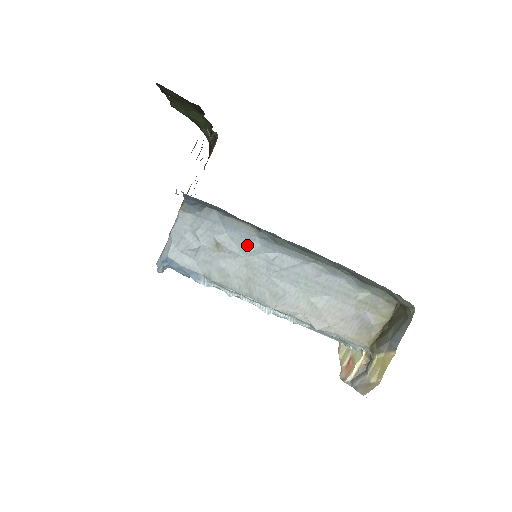
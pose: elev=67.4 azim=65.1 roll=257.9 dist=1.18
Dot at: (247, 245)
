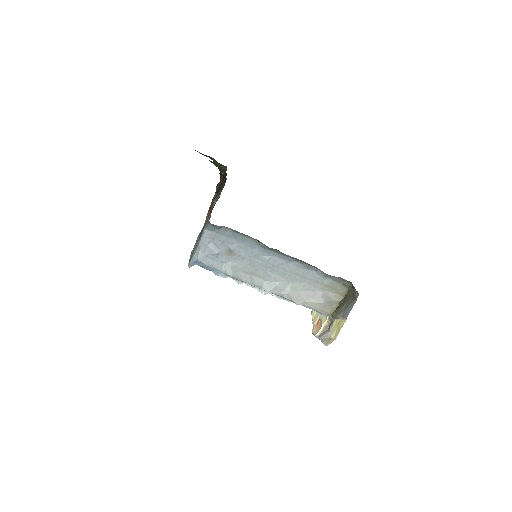
Dot at: (251, 251)
